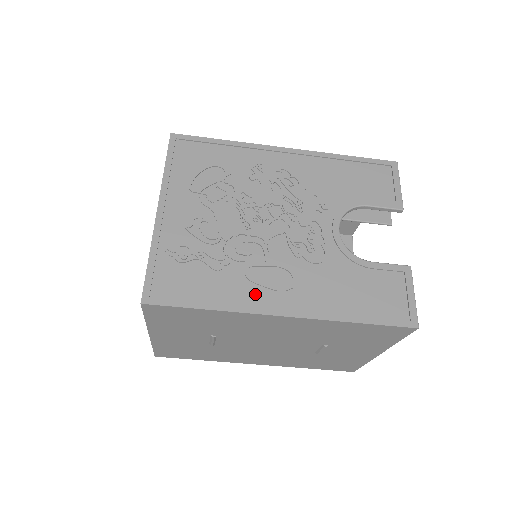
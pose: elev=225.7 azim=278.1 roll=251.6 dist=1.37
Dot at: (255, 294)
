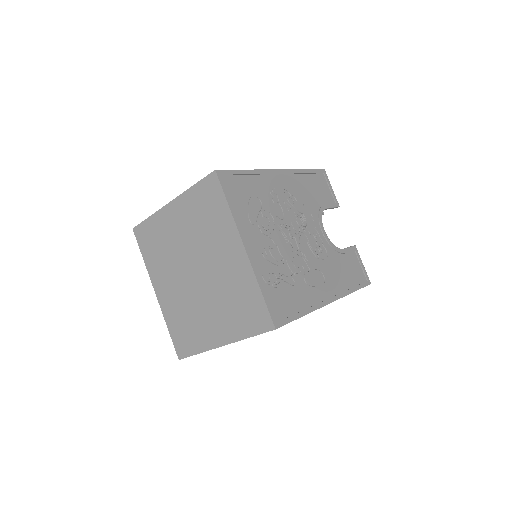
Dot at: (315, 294)
